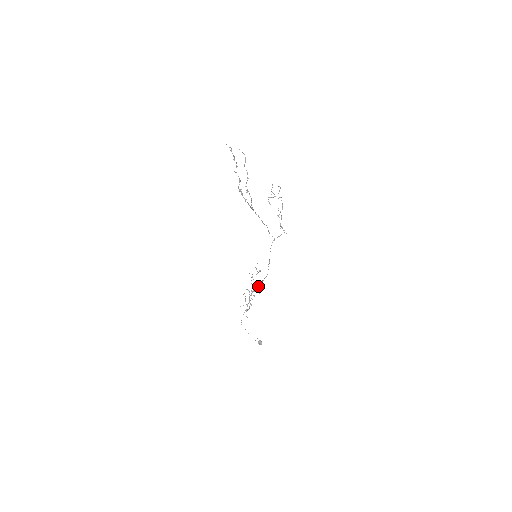
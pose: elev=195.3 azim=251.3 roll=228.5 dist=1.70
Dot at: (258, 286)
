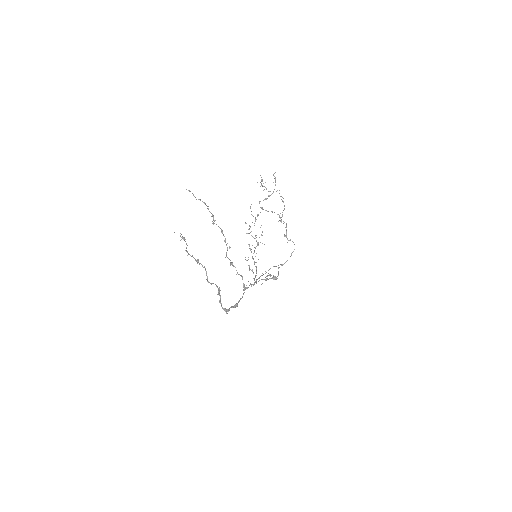
Dot at: (266, 278)
